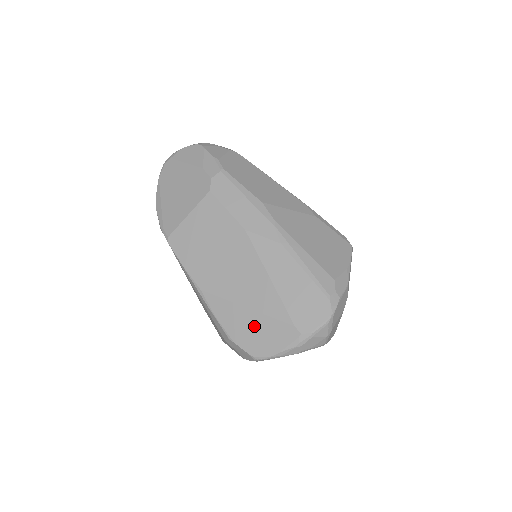
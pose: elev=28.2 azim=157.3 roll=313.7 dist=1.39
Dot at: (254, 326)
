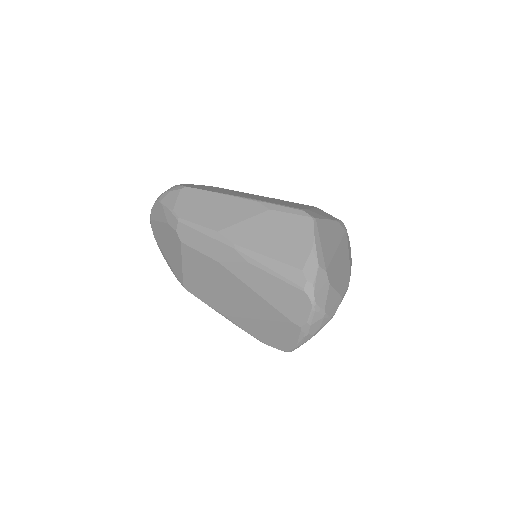
Dot at: (270, 330)
